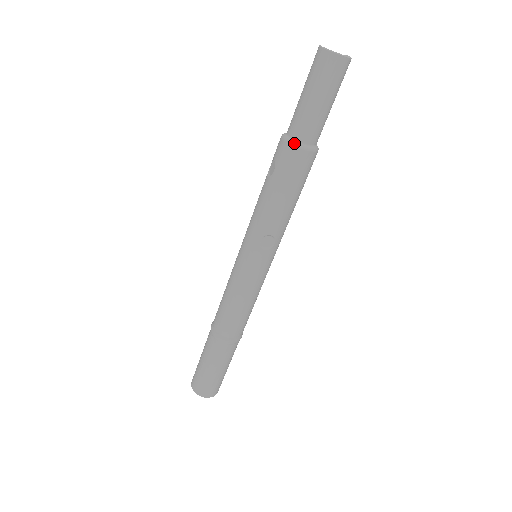
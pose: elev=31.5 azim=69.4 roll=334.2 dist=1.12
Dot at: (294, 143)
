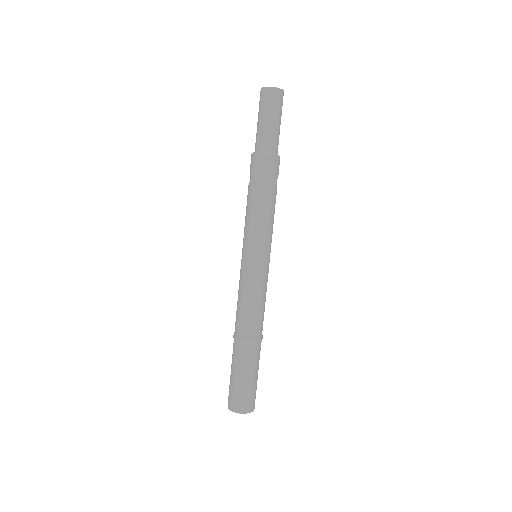
Dot at: (259, 152)
